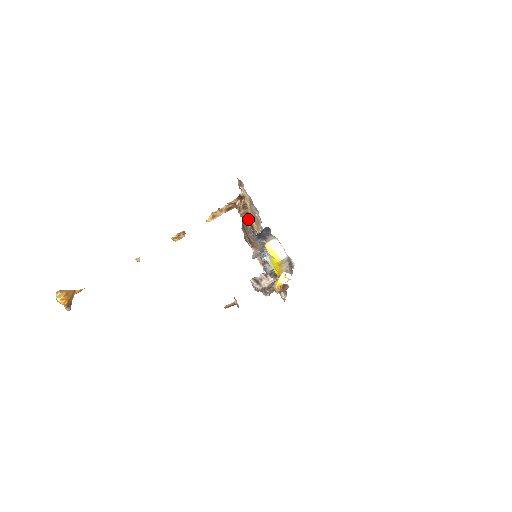
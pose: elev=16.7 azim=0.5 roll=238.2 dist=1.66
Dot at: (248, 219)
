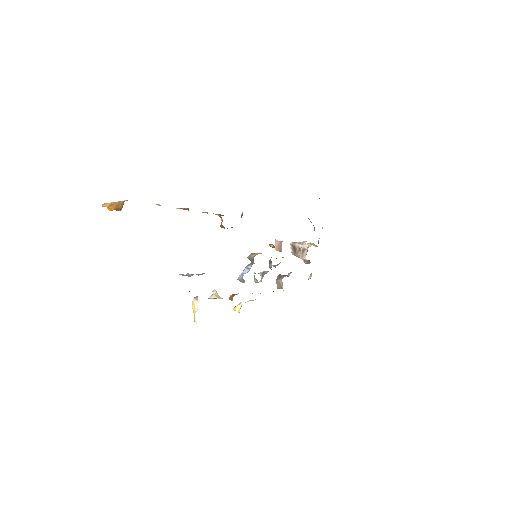
Dot at: occluded
